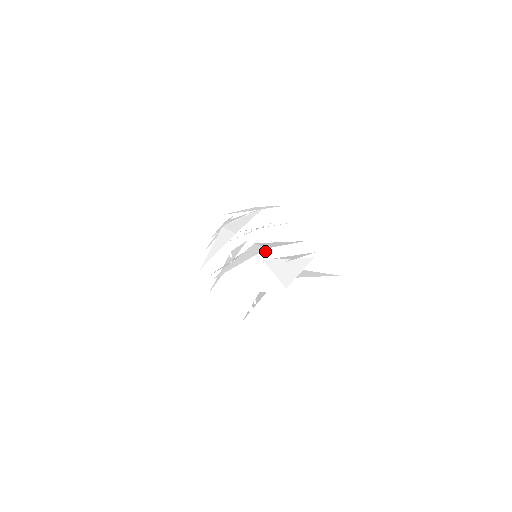
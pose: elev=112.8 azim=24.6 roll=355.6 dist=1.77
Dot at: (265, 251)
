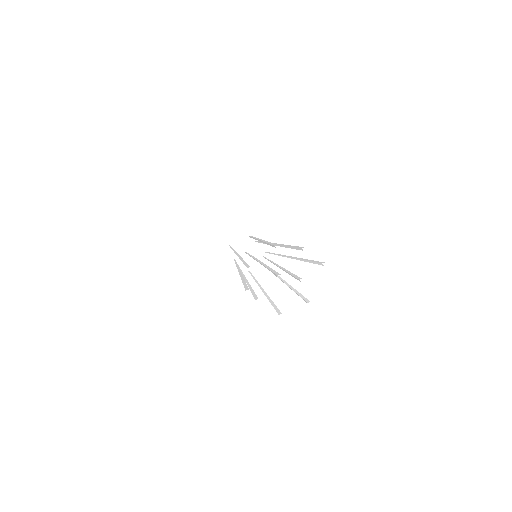
Dot at: occluded
